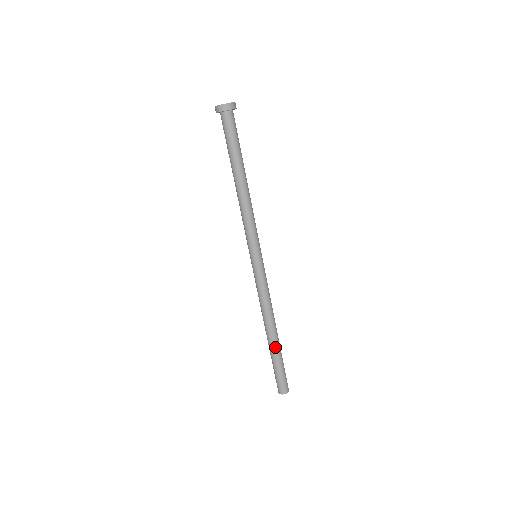
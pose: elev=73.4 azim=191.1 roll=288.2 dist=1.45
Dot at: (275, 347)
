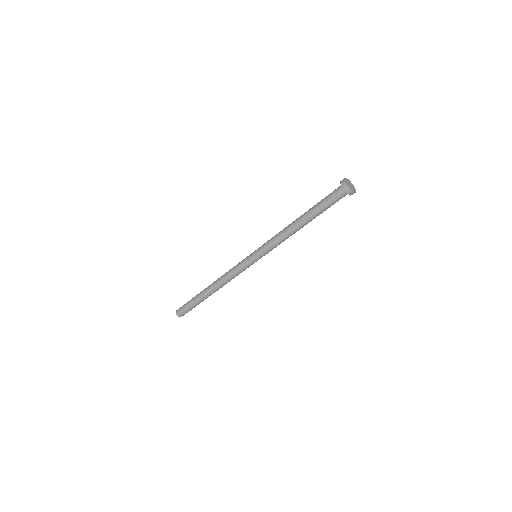
Dot at: (205, 298)
